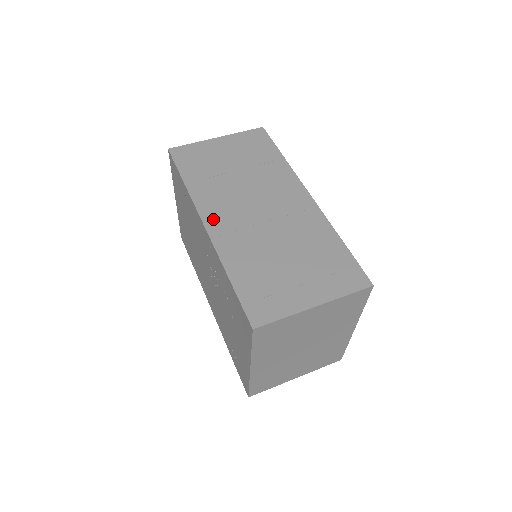
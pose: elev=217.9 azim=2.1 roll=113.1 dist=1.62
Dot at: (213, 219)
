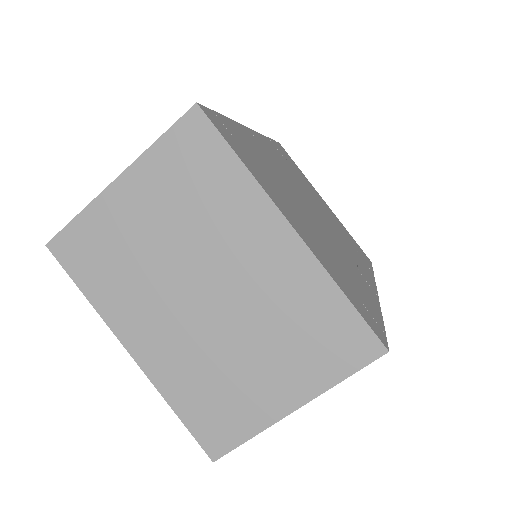
Dot at: occluded
